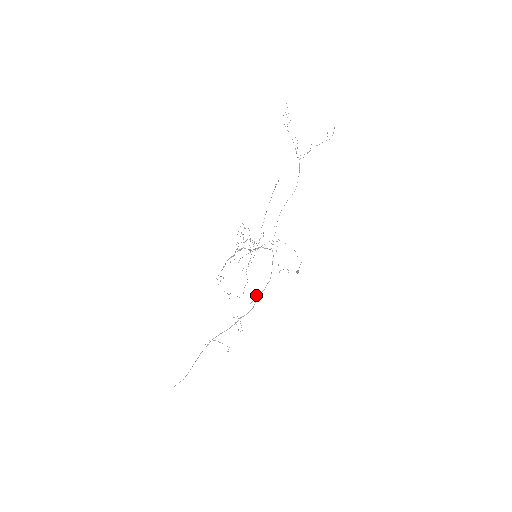
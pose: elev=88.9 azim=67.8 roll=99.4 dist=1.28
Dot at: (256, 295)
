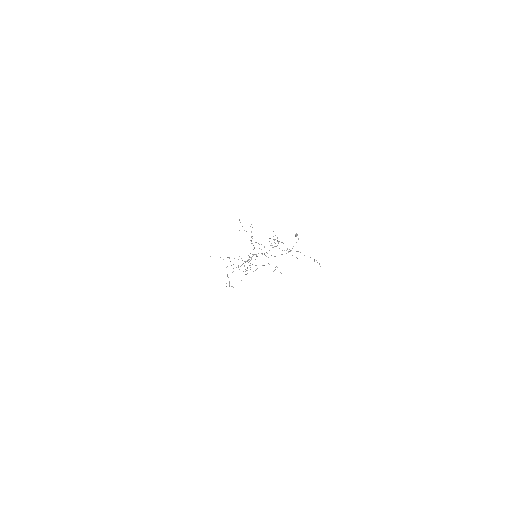
Dot at: (257, 268)
